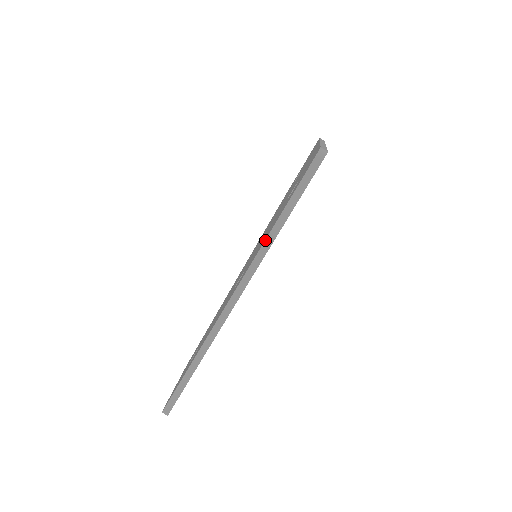
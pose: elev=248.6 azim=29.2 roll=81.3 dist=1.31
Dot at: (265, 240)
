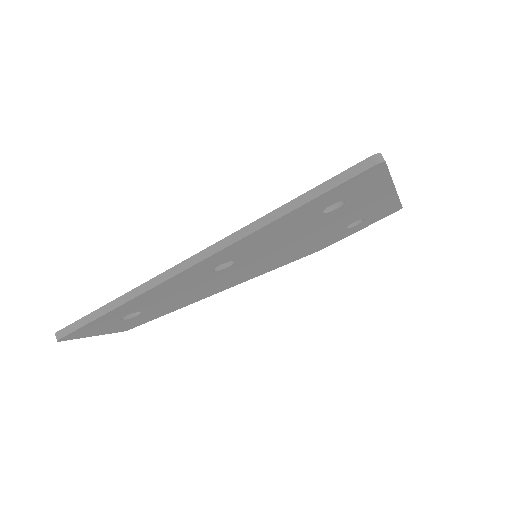
Dot at: (264, 216)
